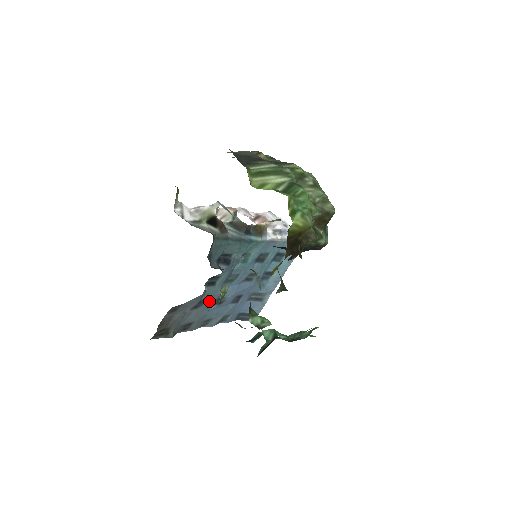
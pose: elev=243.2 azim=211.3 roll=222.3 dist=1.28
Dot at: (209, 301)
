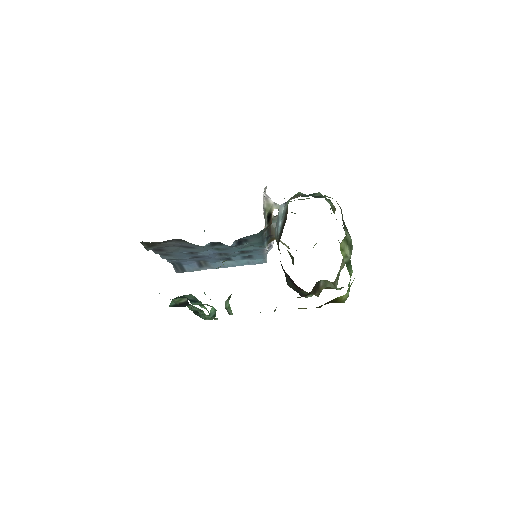
Dot at: (193, 249)
